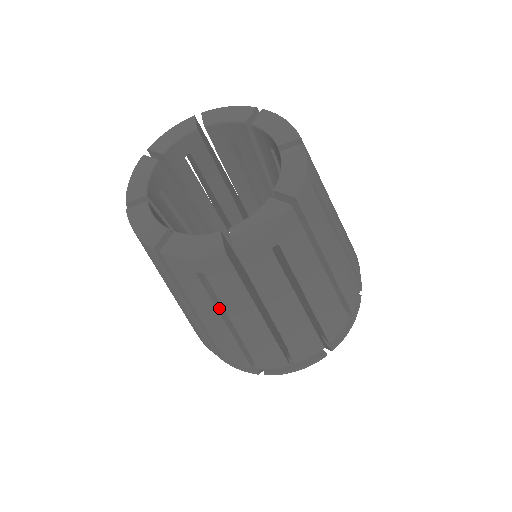
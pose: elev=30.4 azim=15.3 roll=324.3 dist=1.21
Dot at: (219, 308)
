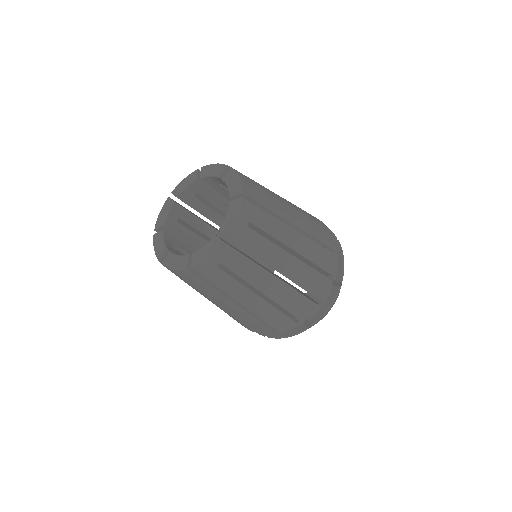
Dot at: occluded
